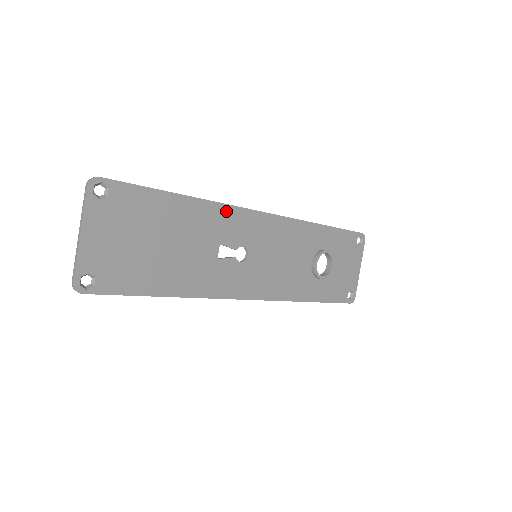
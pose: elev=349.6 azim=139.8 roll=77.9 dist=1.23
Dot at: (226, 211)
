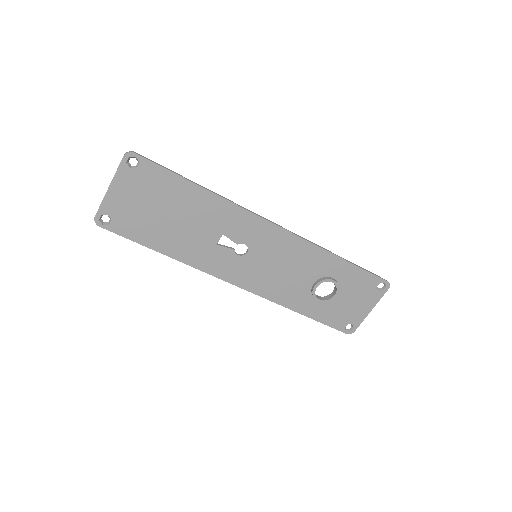
Dot at: (238, 211)
